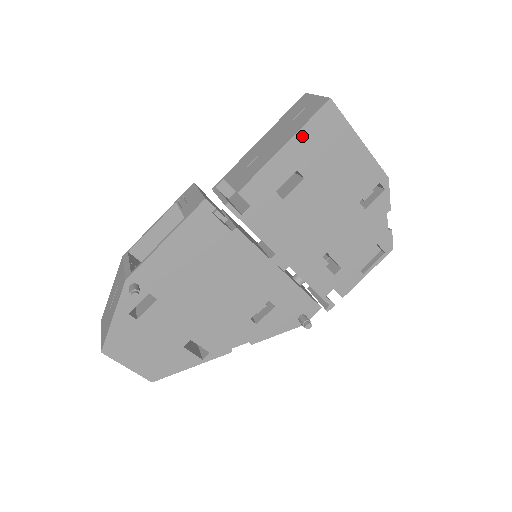
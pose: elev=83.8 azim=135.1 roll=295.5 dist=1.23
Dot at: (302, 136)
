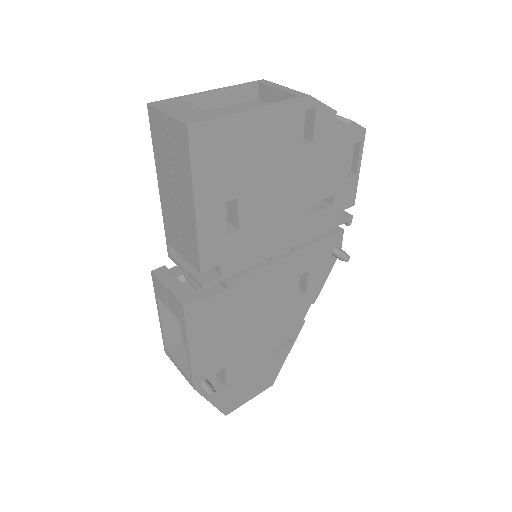
Dot at: (200, 181)
